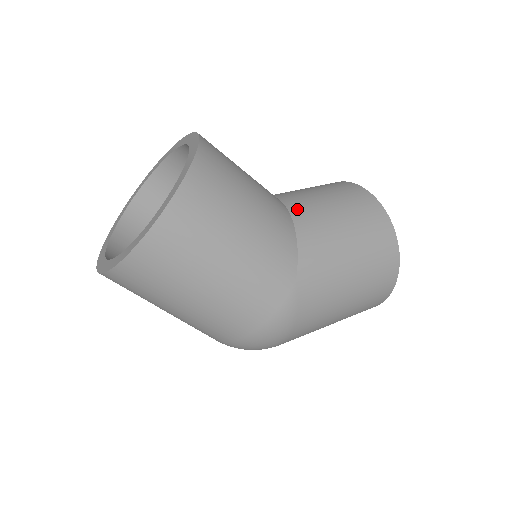
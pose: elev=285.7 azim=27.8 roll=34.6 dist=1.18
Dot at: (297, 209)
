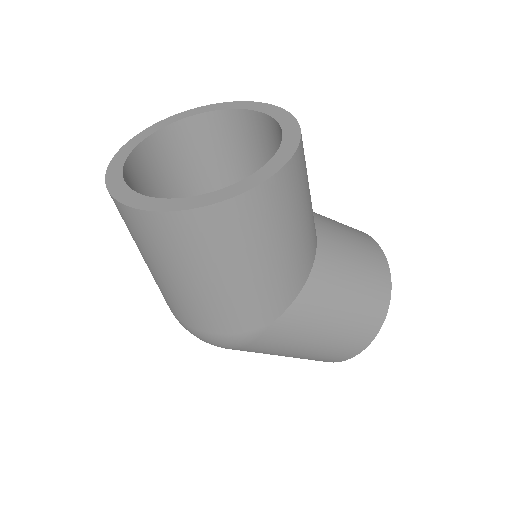
Dot at: (324, 258)
